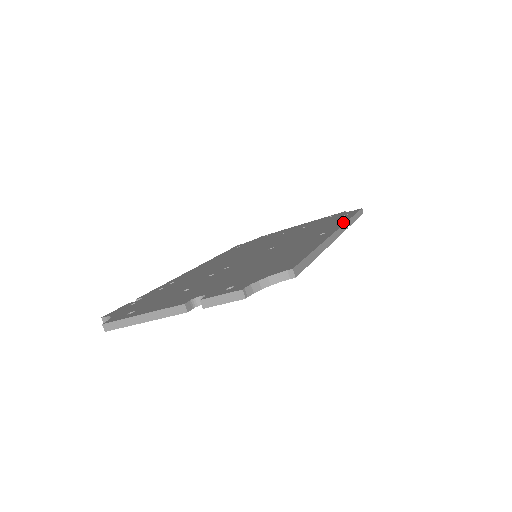
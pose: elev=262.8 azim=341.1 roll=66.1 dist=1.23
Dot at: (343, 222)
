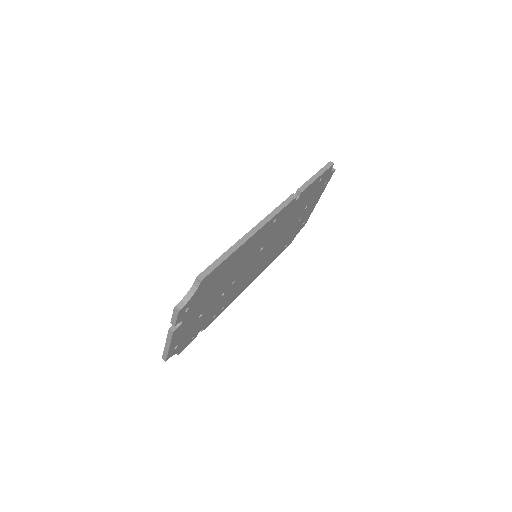
Dot at: (296, 193)
